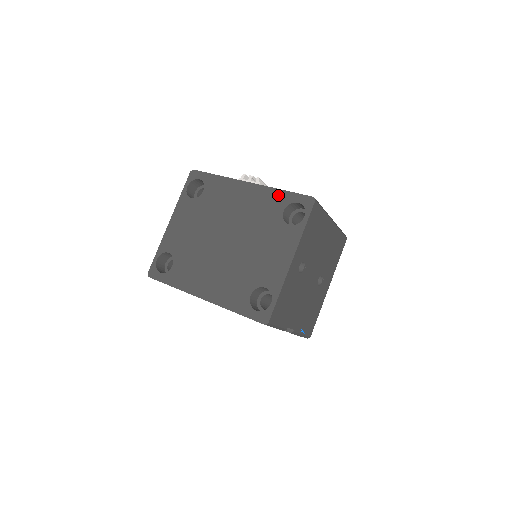
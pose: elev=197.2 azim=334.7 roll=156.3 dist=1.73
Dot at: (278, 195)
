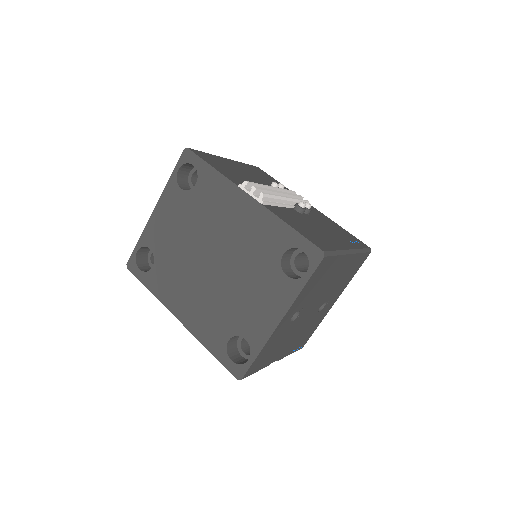
Dot at: (281, 229)
